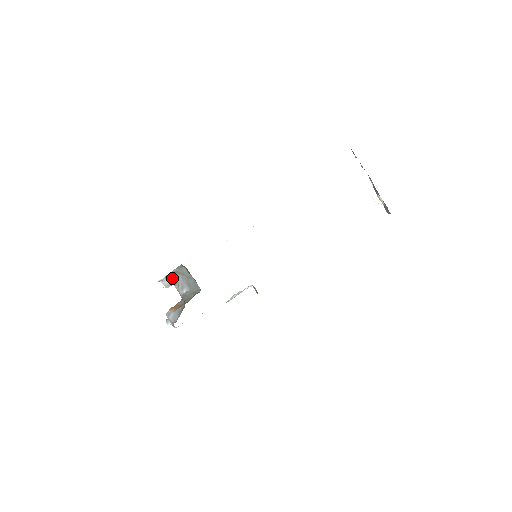
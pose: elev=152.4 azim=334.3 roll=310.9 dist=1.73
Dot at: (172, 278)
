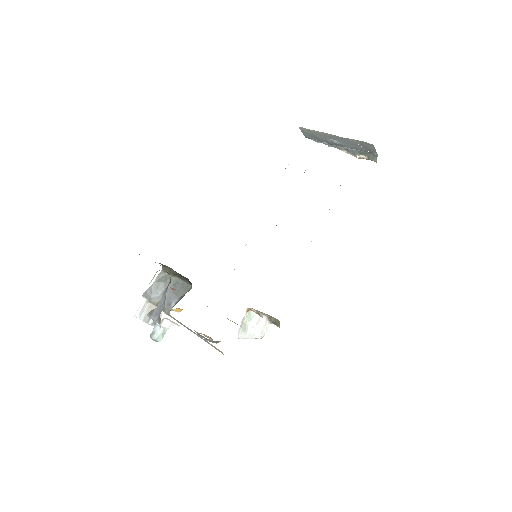
Dot at: (154, 299)
